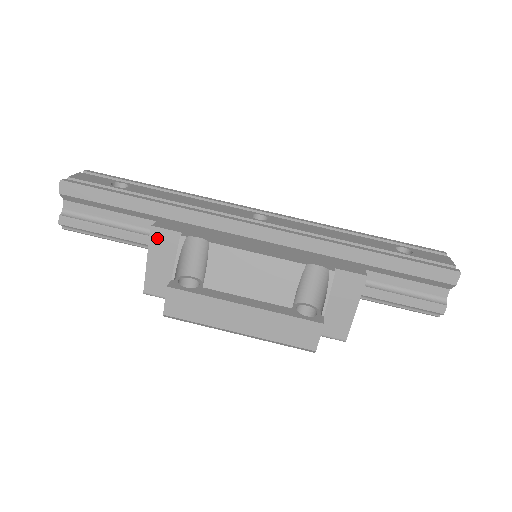
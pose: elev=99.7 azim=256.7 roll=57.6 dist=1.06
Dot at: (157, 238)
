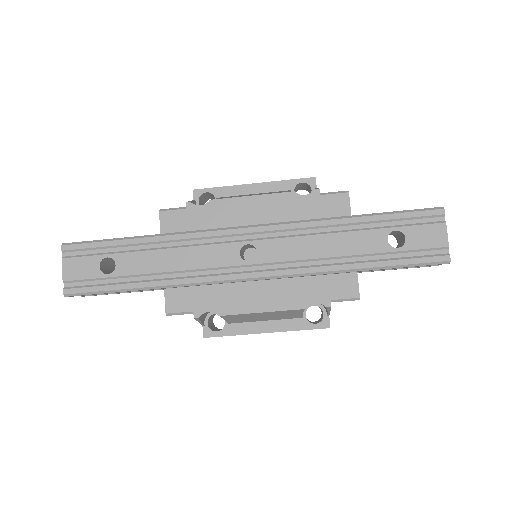
Dot at: occluded
